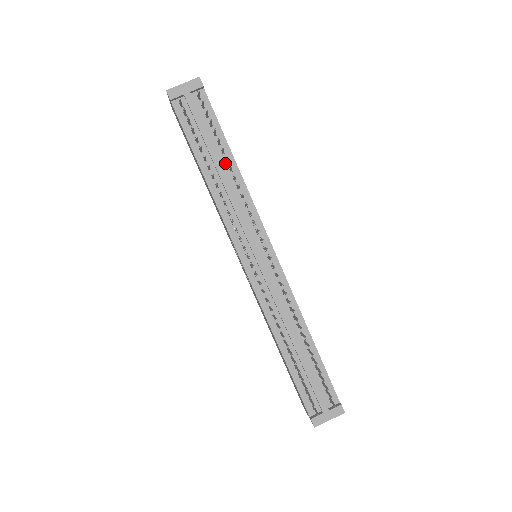
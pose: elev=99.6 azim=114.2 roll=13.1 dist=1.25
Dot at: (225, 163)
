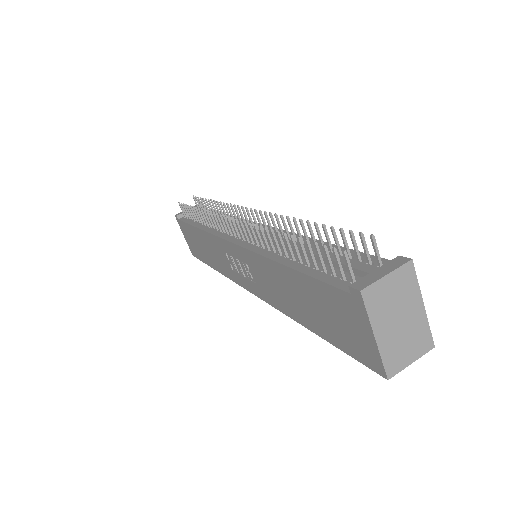
Dot at: occluded
